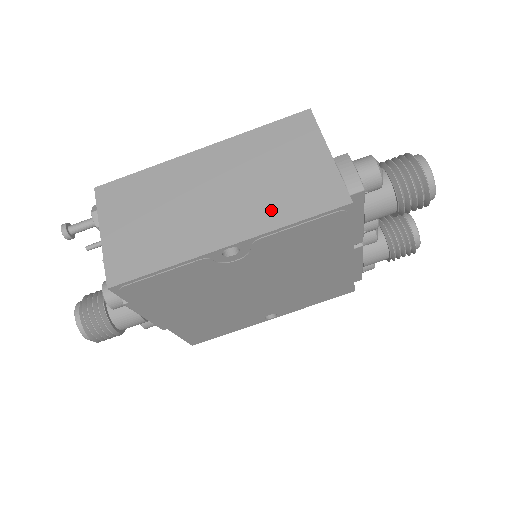
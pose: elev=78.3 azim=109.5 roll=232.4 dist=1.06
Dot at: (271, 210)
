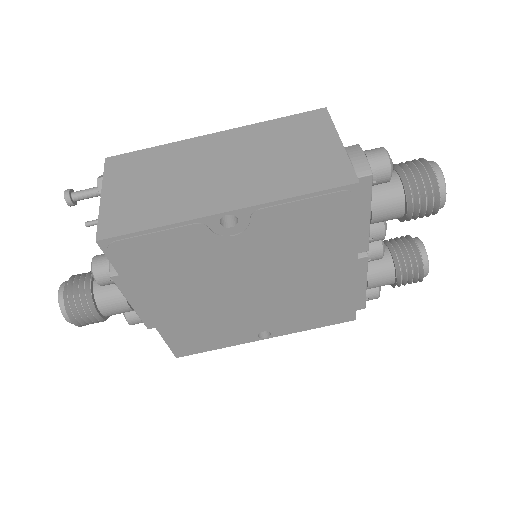
Dot at: (275, 184)
